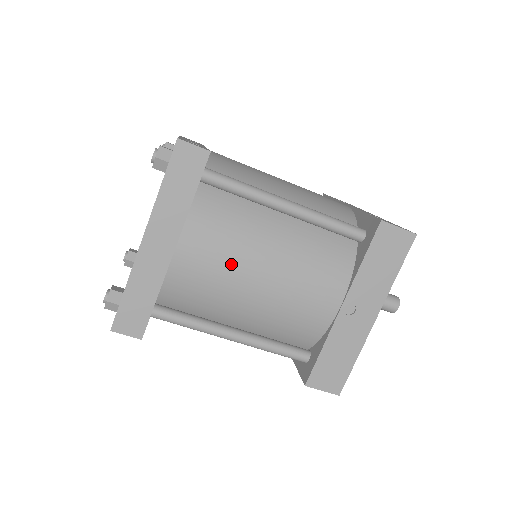
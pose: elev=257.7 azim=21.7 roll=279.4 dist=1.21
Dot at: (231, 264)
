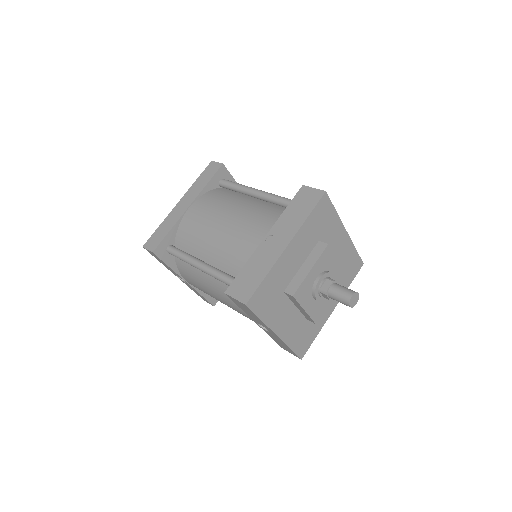
Dot at: (212, 213)
